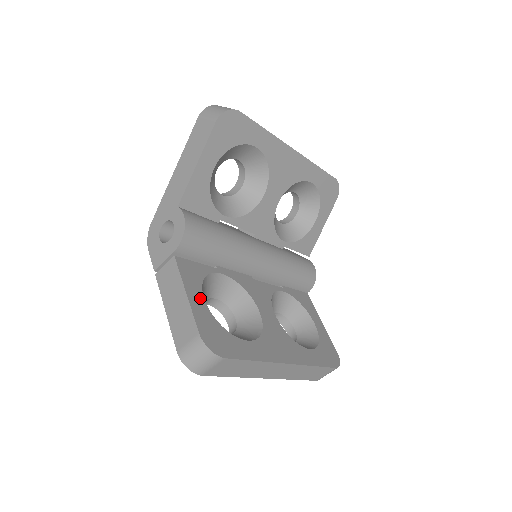
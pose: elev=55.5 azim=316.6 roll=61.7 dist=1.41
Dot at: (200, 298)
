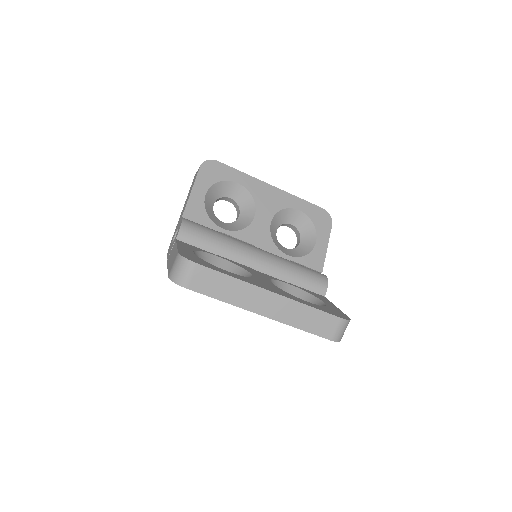
Dot at: (189, 250)
